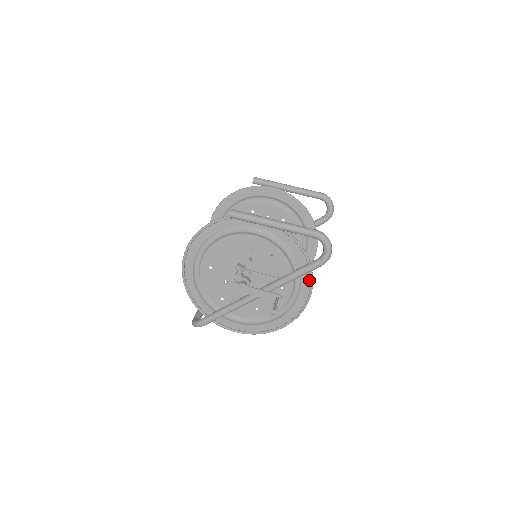
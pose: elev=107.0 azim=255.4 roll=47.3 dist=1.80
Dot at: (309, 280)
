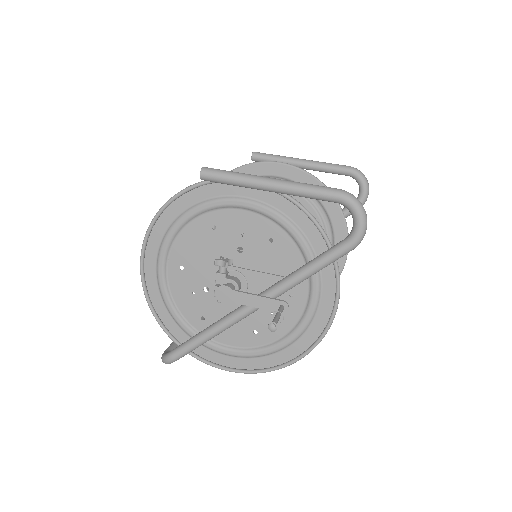
Dot at: (333, 279)
